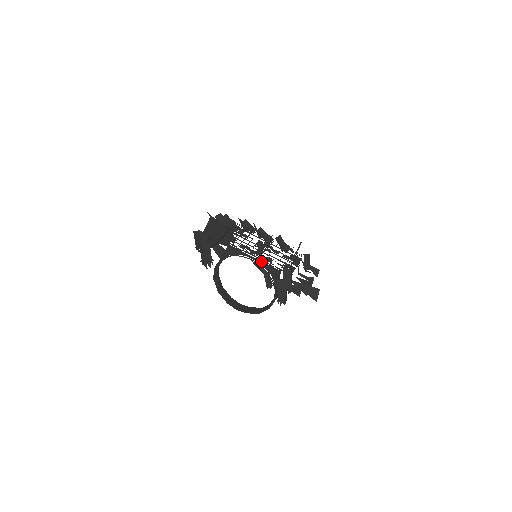
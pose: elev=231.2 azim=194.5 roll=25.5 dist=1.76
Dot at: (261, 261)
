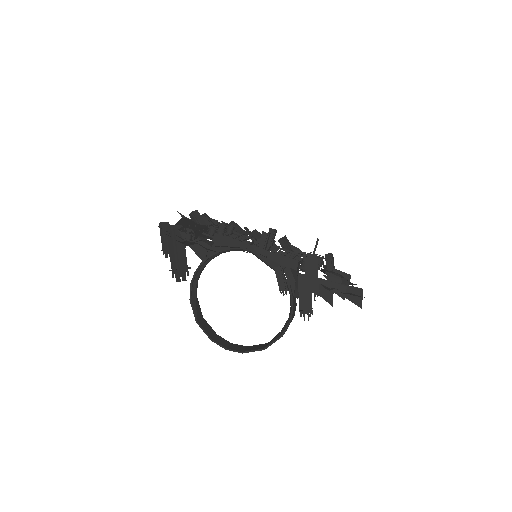
Dot at: (268, 251)
